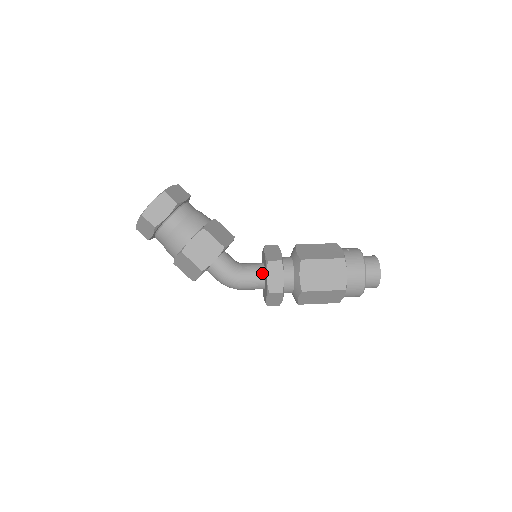
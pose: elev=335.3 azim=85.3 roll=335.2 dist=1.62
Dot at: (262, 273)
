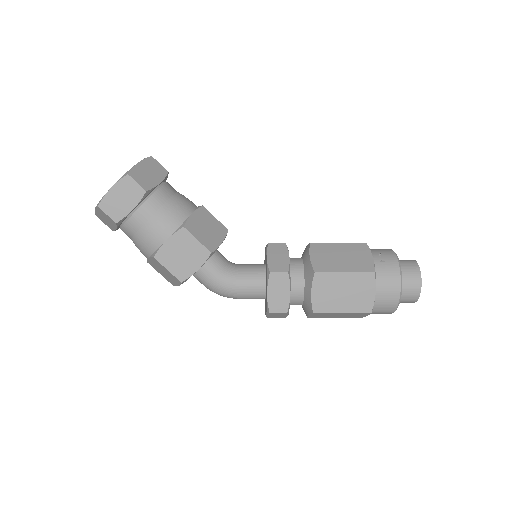
Dot at: (262, 282)
